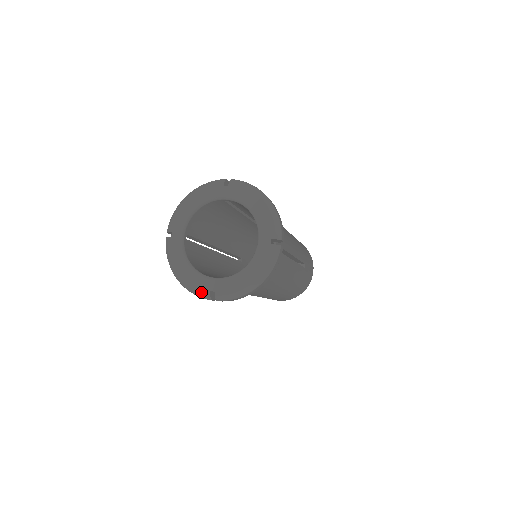
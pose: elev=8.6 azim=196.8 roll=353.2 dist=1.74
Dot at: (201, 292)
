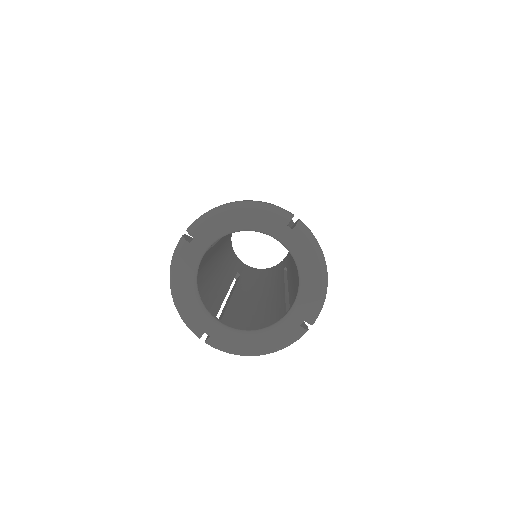
Dot at: (294, 337)
